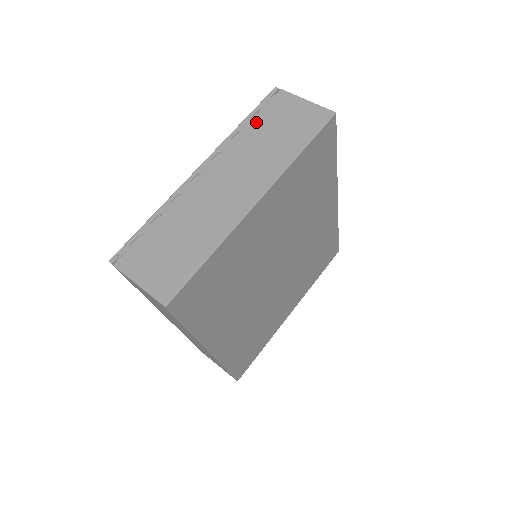
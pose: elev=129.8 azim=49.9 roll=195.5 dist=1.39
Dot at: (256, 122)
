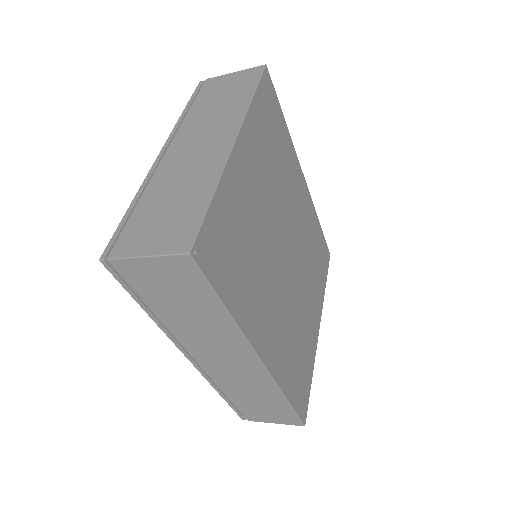
Dot at: (197, 104)
